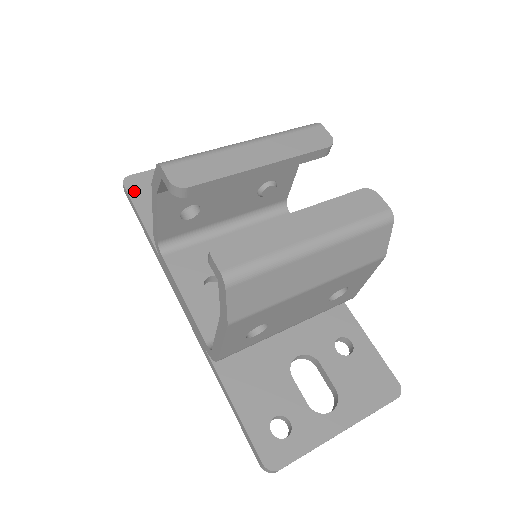
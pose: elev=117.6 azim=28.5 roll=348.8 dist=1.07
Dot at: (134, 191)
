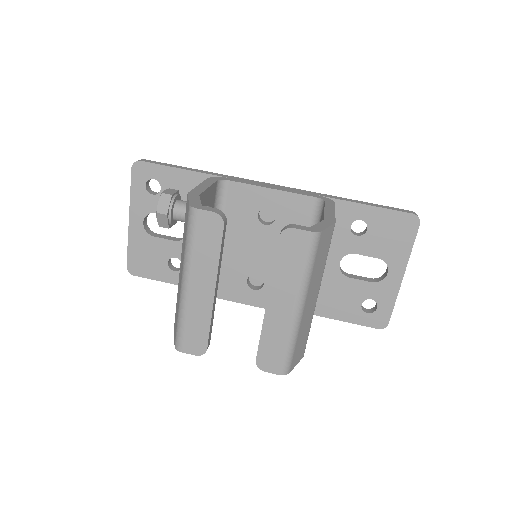
Dot at: (144, 273)
